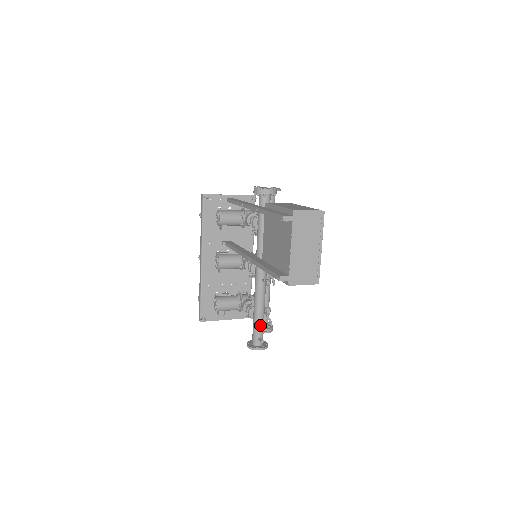
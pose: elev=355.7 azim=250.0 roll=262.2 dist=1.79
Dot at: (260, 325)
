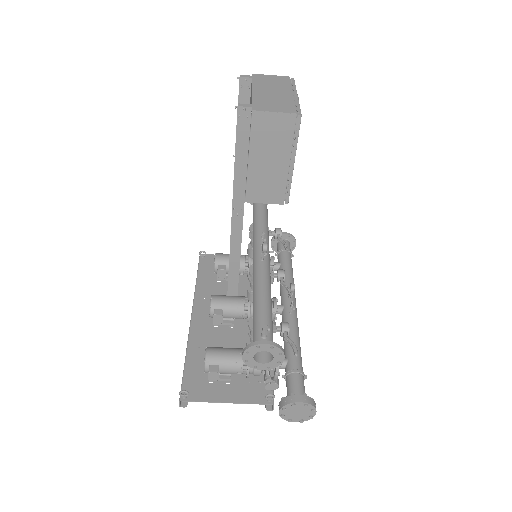
Dot at: (263, 315)
